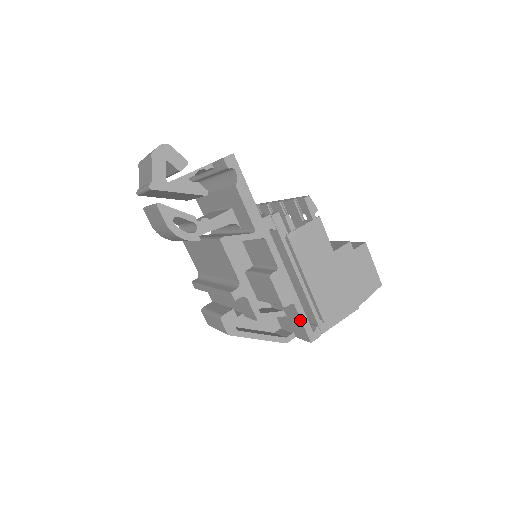
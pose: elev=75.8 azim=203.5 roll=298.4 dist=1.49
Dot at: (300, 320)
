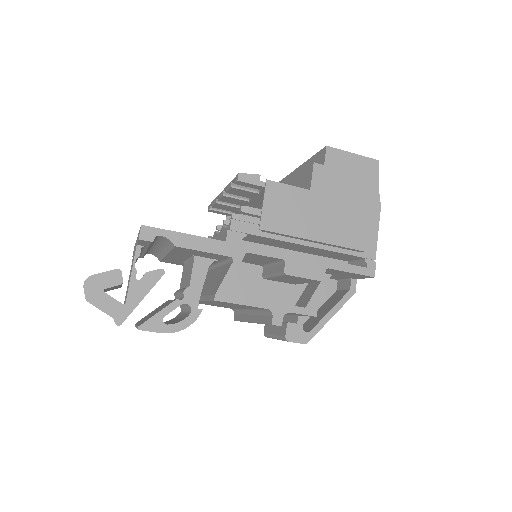
Dot at: (346, 272)
